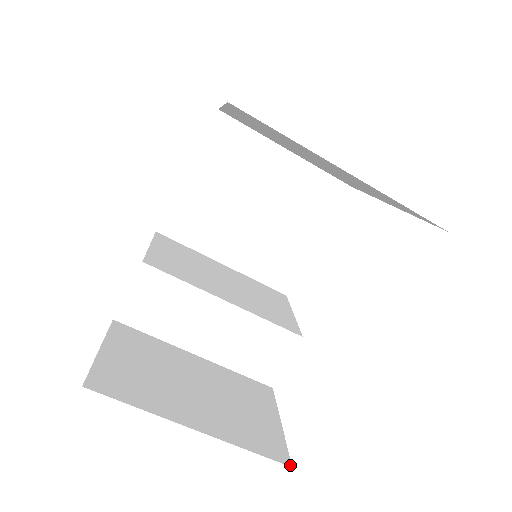
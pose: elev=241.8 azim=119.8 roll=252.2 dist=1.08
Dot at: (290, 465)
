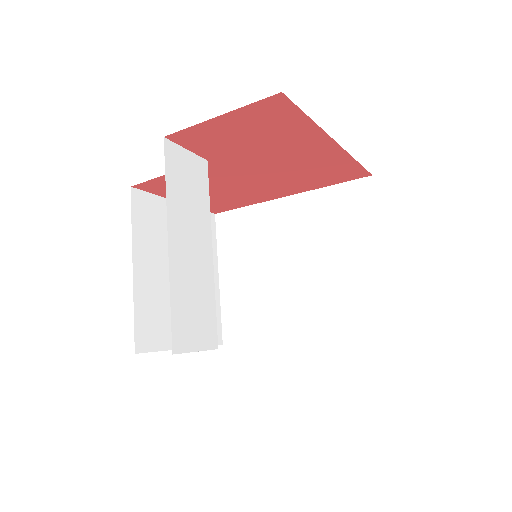
Dot at: occluded
